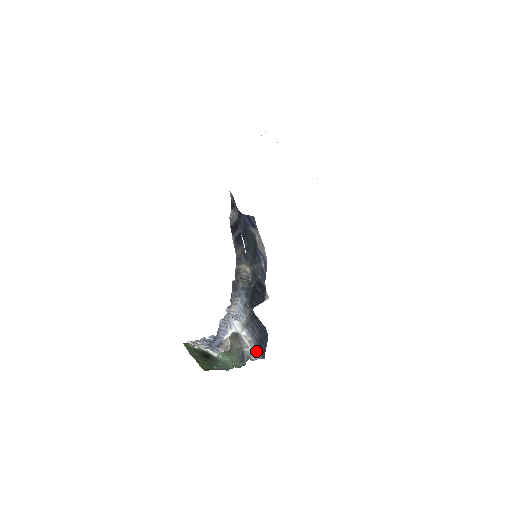
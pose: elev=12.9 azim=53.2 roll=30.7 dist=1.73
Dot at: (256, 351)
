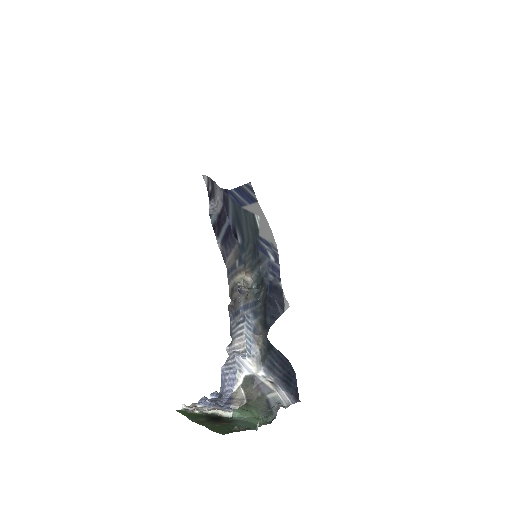
Dot at: (285, 394)
